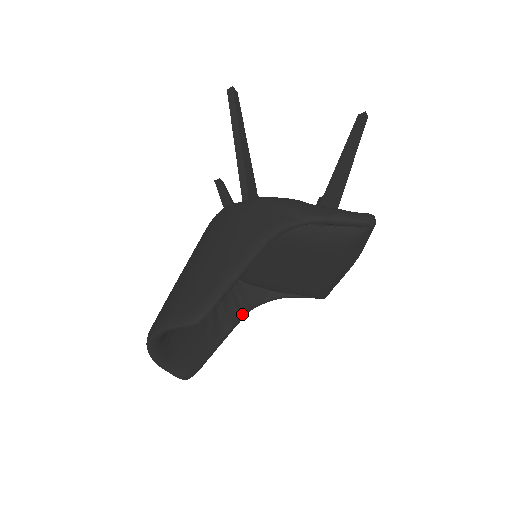
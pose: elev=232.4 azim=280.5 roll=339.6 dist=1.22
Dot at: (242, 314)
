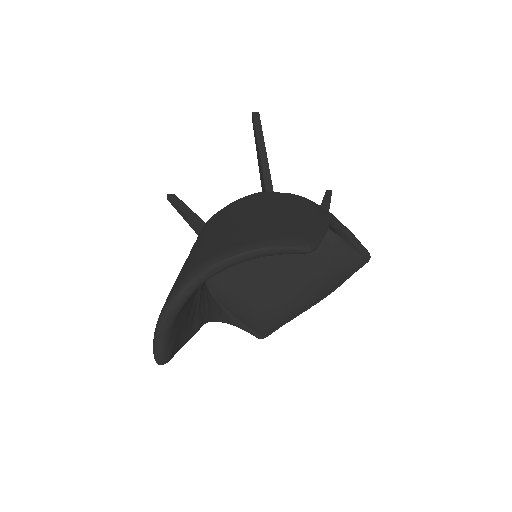
Dot at: (205, 320)
